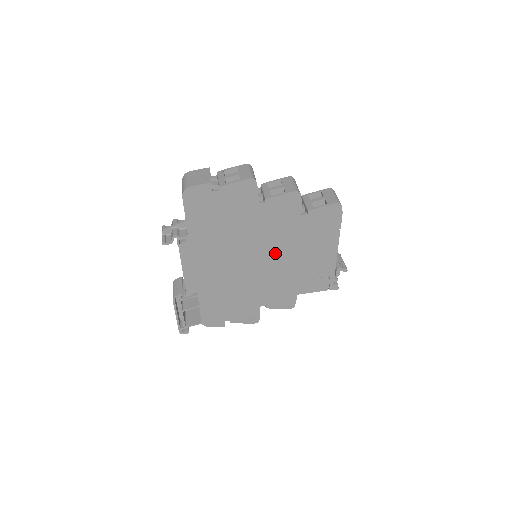
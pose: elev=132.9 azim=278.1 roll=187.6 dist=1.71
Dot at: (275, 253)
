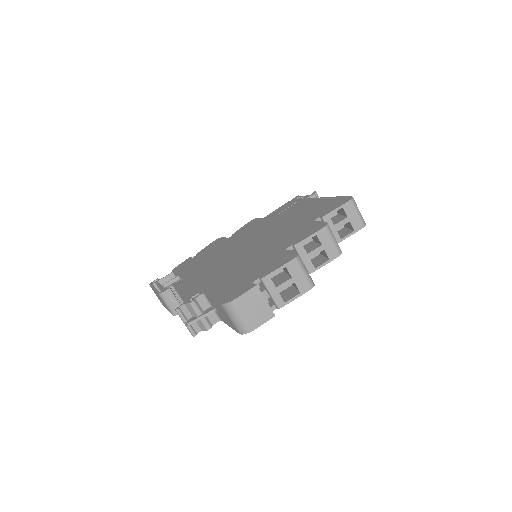
Dot at: occluded
